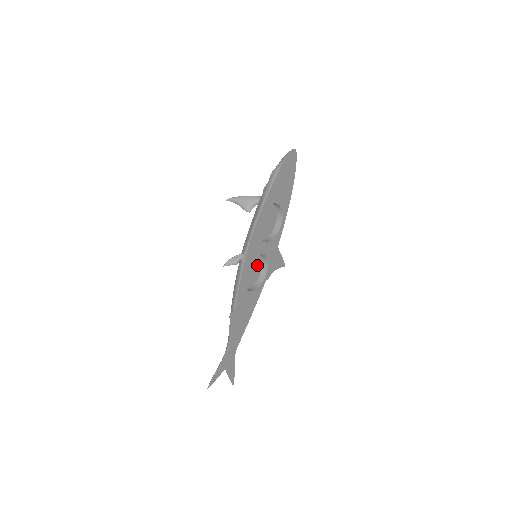
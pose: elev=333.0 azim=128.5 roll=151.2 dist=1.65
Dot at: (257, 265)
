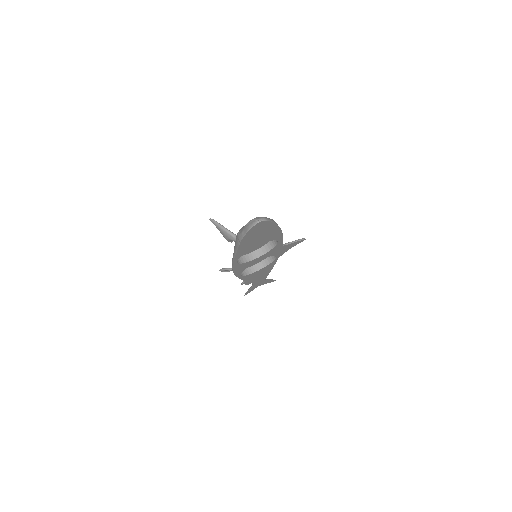
Dot at: occluded
